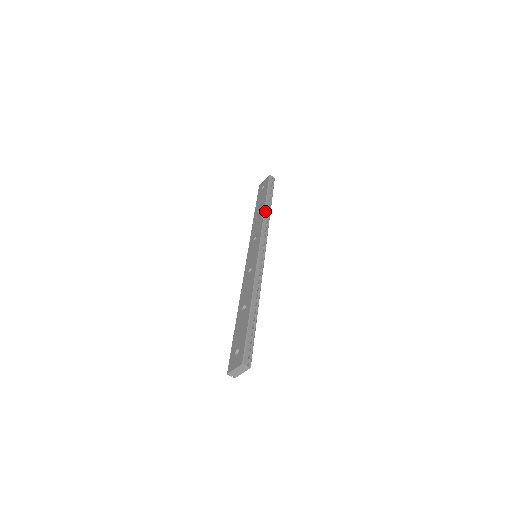
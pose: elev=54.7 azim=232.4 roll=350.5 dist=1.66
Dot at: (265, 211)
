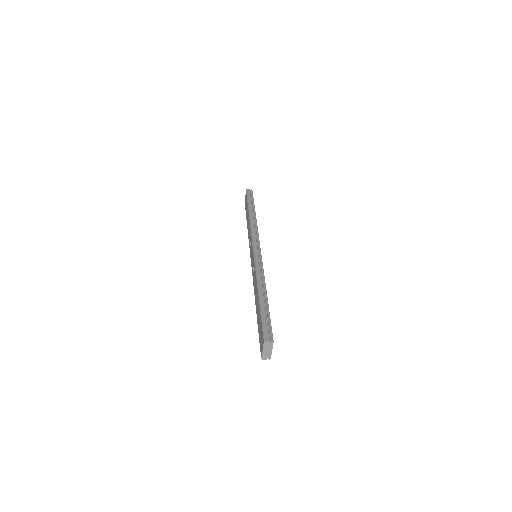
Dot at: (250, 218)
